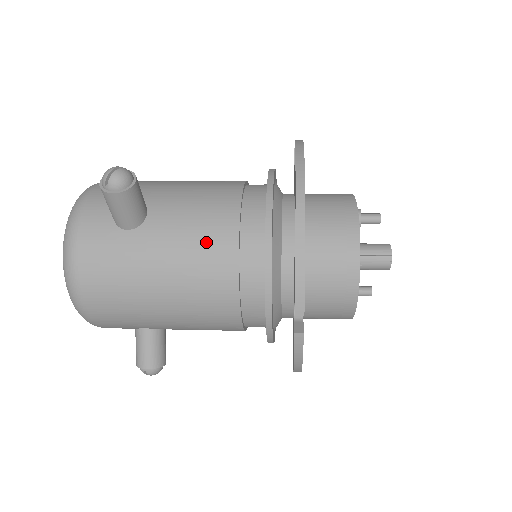
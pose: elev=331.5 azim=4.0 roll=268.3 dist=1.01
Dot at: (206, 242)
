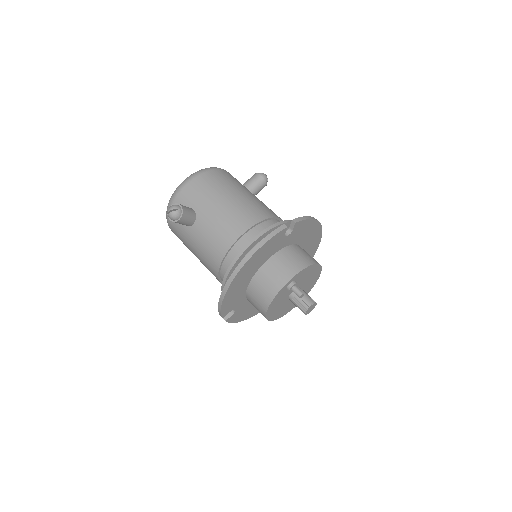
Dot at: (209, 255)
